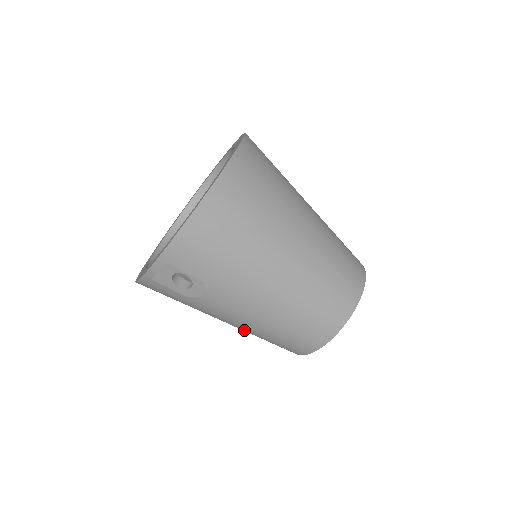
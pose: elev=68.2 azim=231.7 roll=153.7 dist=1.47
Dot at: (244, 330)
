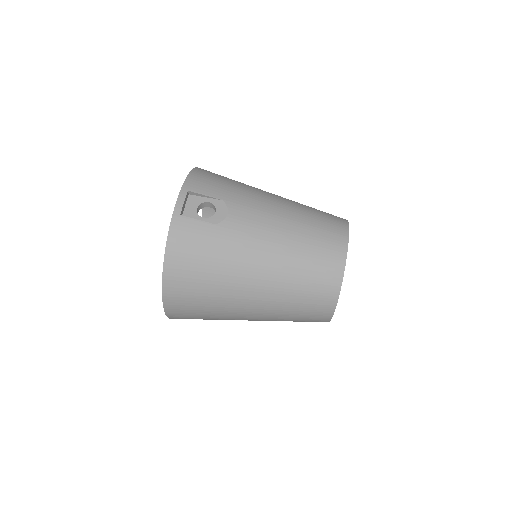
Dot at: (281, 261)
